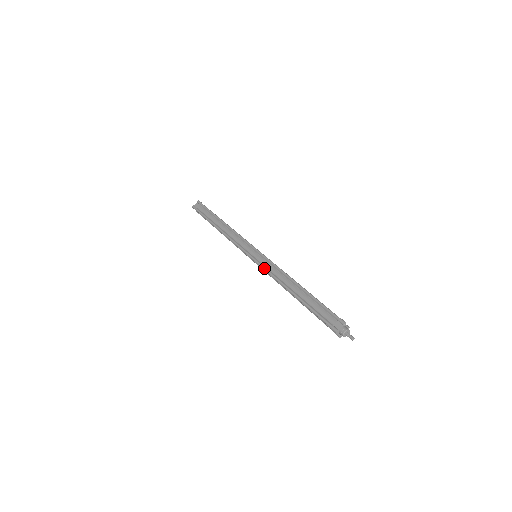
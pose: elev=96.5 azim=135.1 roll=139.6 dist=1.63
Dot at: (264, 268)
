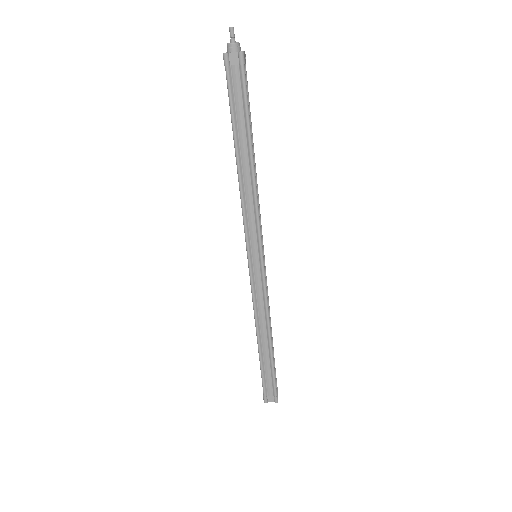
Dot at: occluded
